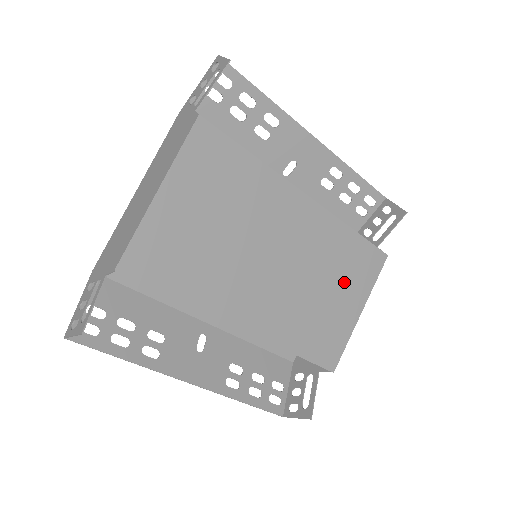
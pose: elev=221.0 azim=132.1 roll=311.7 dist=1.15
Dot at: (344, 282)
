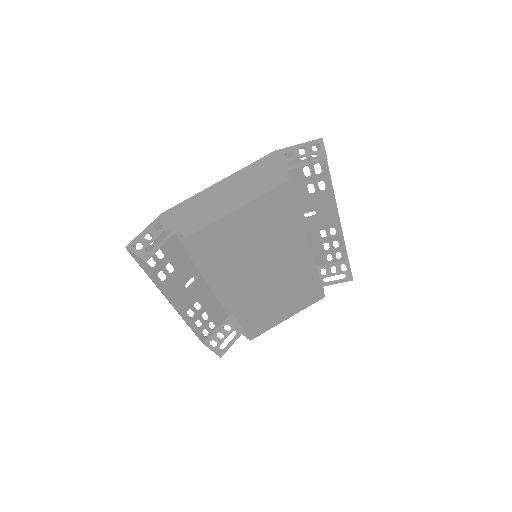
Dot at: (292, 299)
